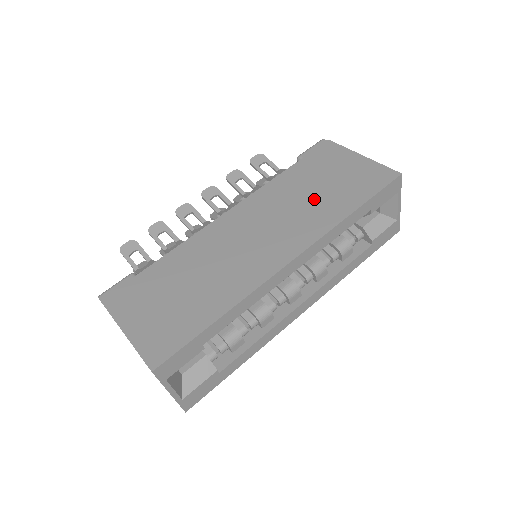
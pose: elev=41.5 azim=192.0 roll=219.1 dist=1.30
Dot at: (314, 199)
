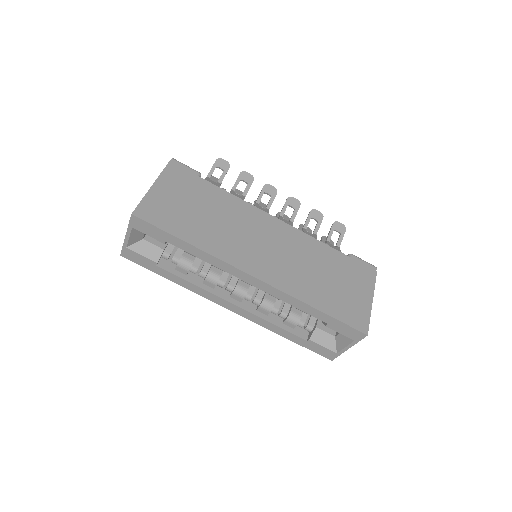
Dot at: (315, 277)
